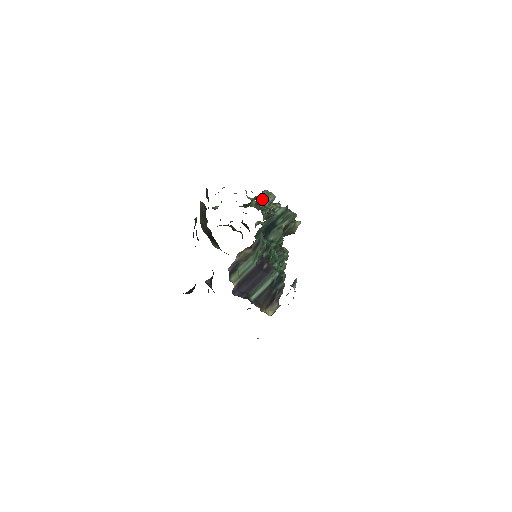
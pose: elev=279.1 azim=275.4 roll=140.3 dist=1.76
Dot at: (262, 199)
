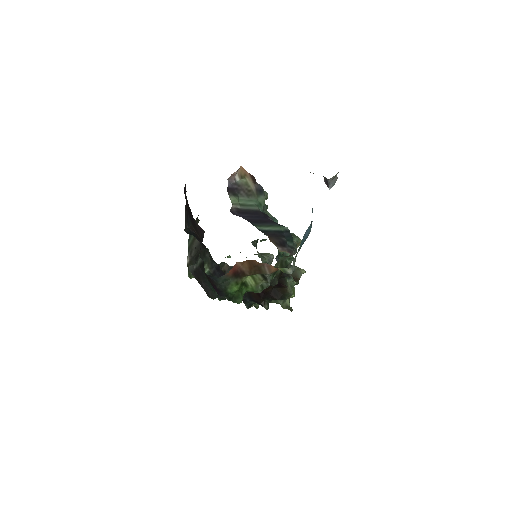
Dot at: occluded
